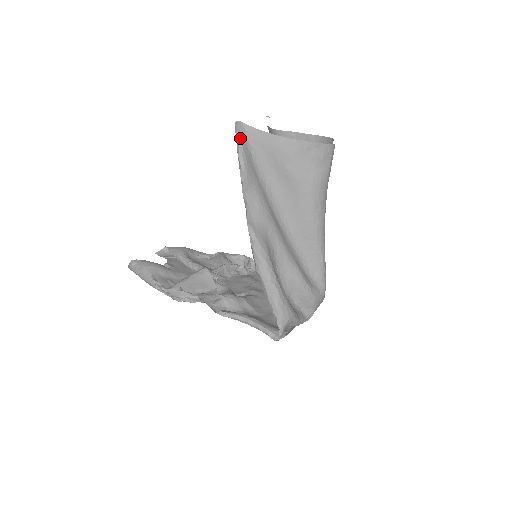
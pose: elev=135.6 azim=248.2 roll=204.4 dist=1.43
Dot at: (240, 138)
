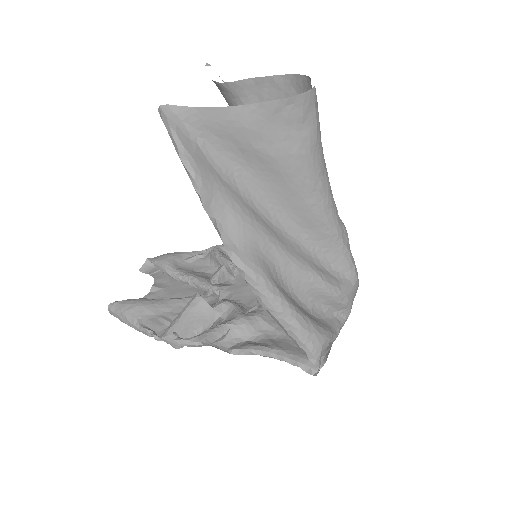
Dot at: (173, 131)
